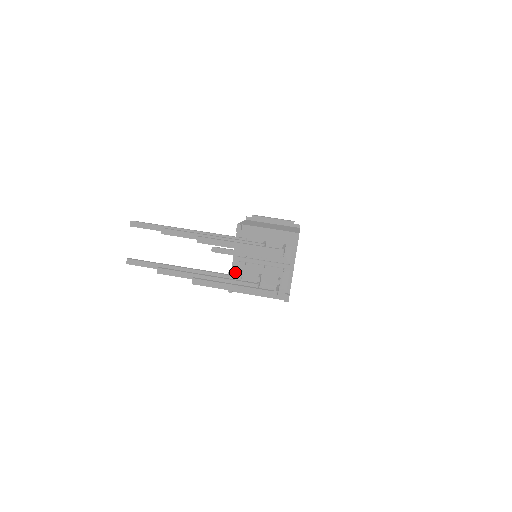
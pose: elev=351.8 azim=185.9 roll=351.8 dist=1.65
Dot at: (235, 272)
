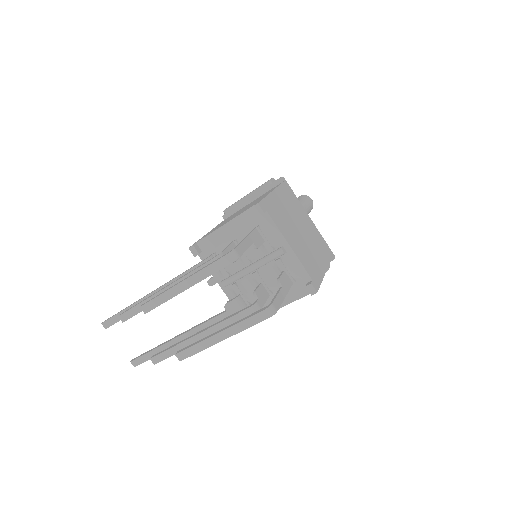
Dot at: (230, 302)
